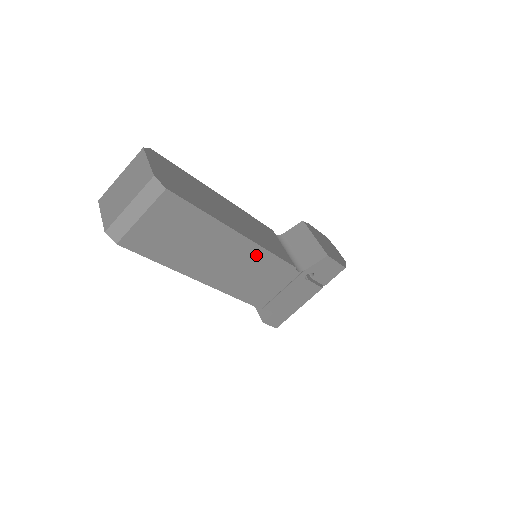
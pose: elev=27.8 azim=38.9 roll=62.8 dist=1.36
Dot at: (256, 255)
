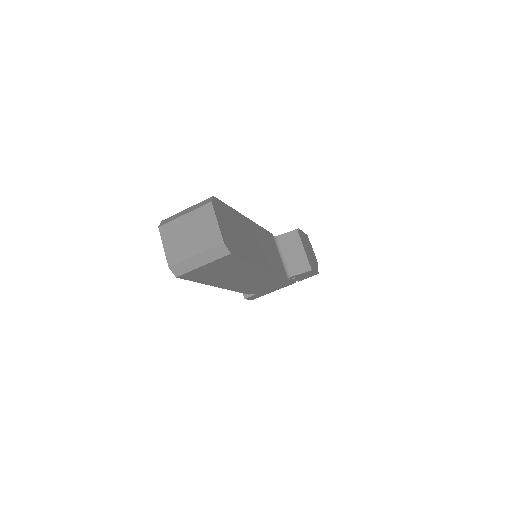
Dot at: (265, 274)
